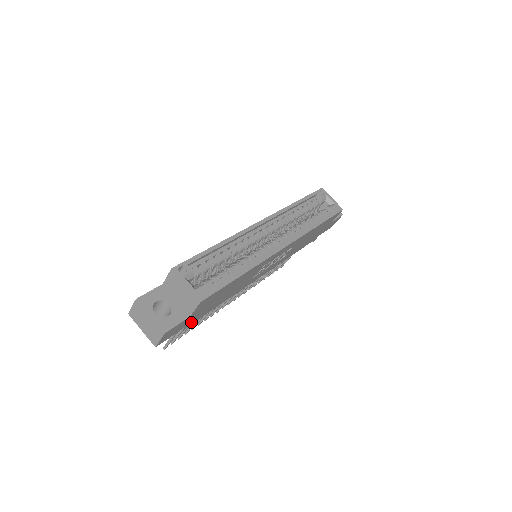
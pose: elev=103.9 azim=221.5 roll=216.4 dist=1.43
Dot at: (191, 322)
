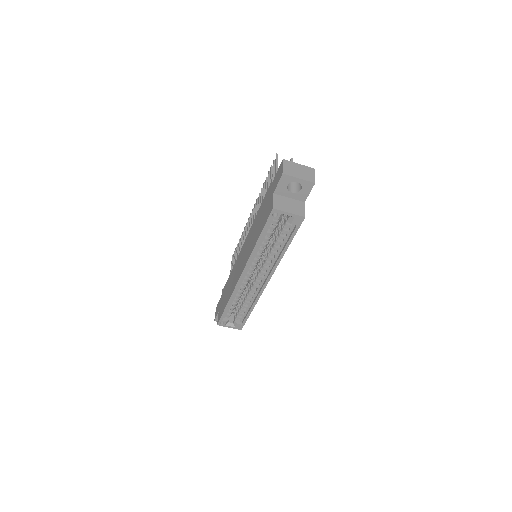
Dot at: occluded
